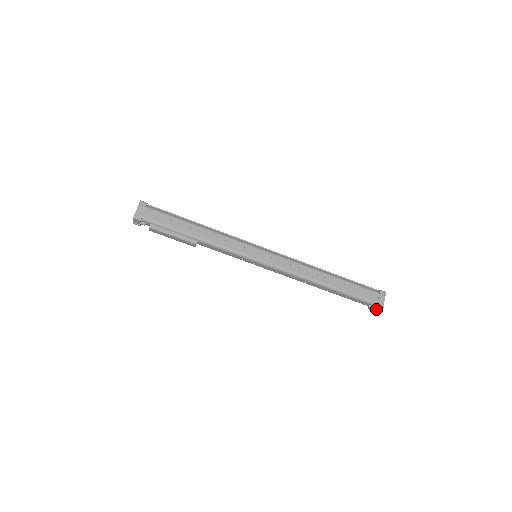
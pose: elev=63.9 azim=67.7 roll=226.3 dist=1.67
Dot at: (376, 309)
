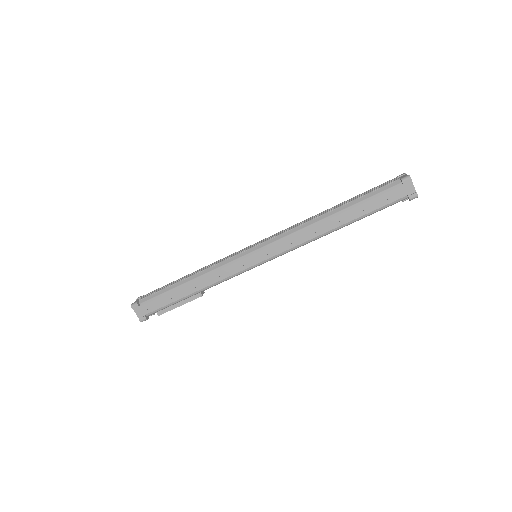
Dot at: occluded
